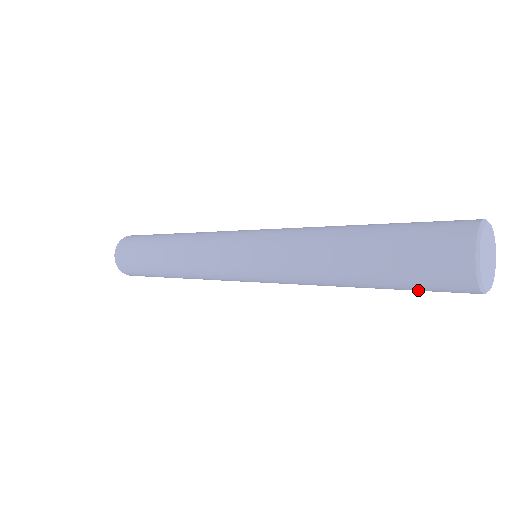
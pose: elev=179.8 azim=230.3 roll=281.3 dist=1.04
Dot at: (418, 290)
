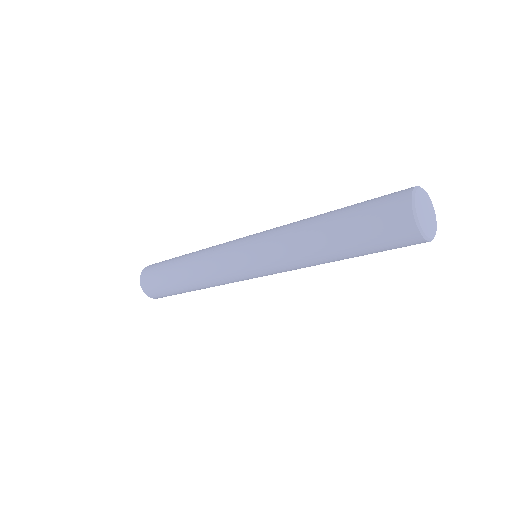
Dot at: occluded
